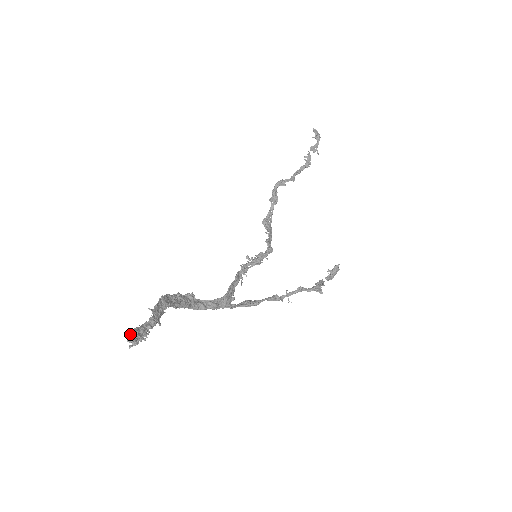
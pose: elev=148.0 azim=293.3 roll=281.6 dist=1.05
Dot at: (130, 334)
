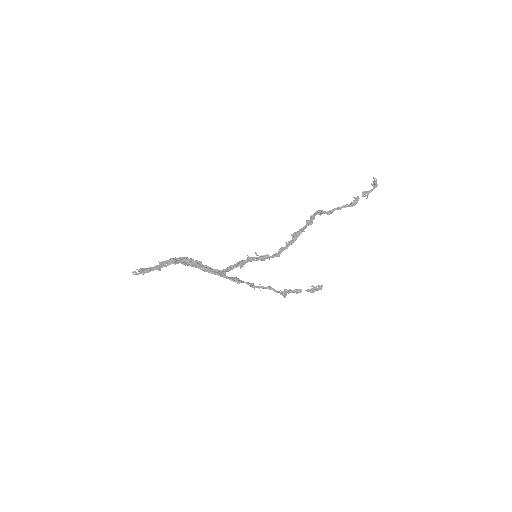
Dot at: (139, 269)
